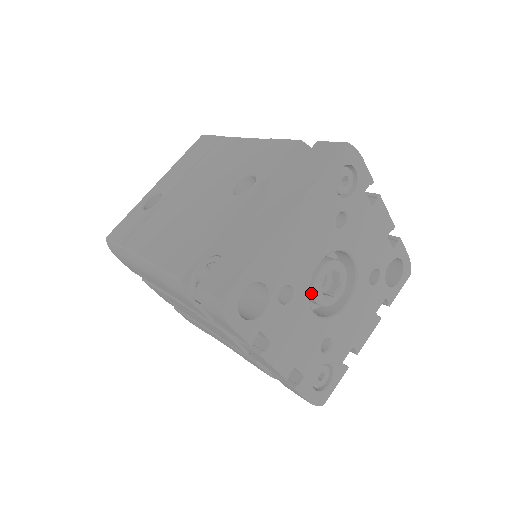
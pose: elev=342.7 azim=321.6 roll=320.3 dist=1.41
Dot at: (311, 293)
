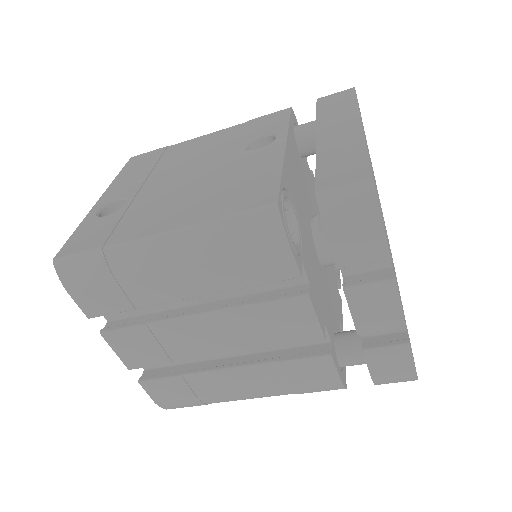
Dot at: occluded
